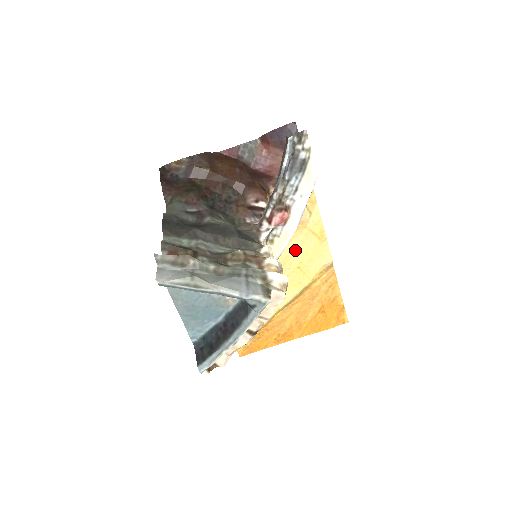
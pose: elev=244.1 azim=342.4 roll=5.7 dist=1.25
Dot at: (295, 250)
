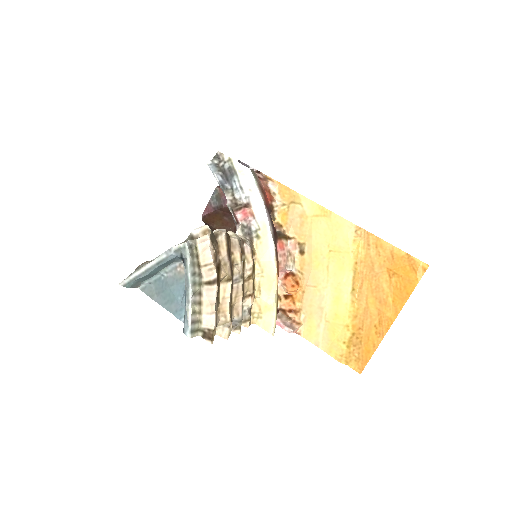
Dot at: (315, 240)
